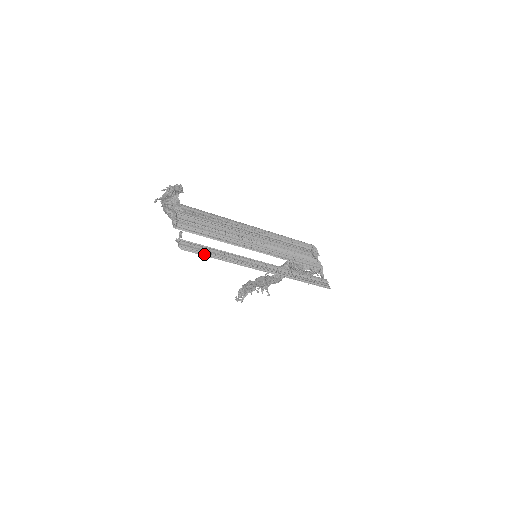
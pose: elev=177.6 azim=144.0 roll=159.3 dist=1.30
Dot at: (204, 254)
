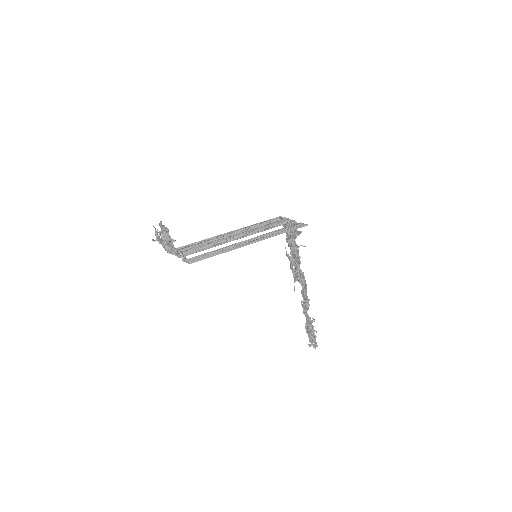
Dot at: (206, 258)
